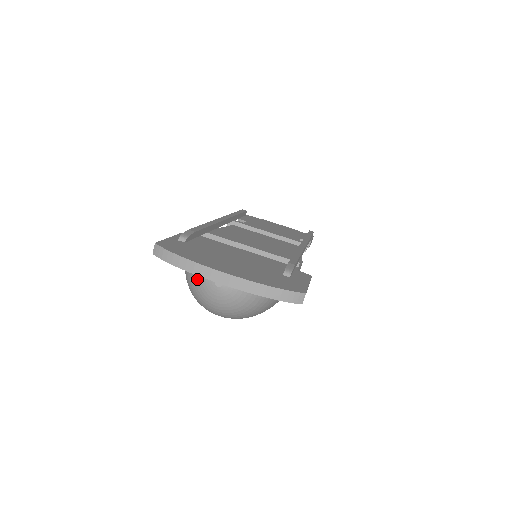
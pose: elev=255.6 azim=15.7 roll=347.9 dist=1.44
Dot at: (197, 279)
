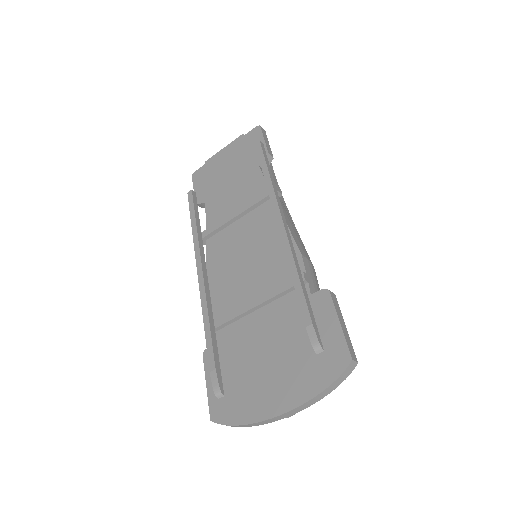
Dot at: occluded
